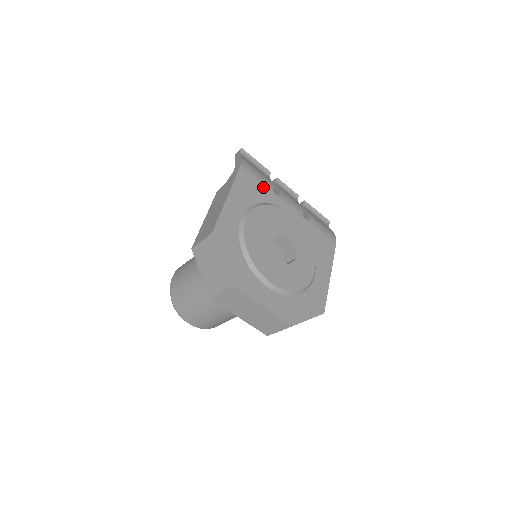
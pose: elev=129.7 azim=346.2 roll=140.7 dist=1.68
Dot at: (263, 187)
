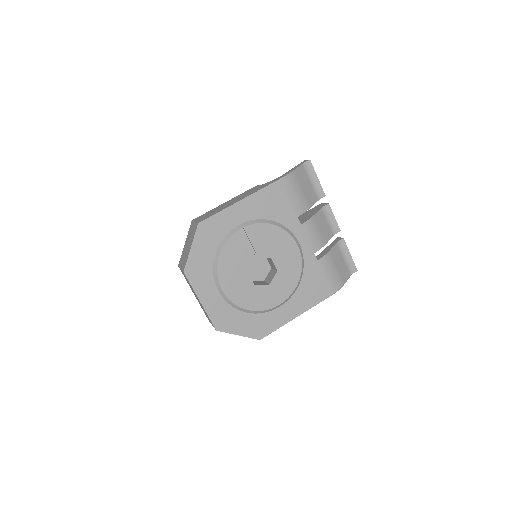
Dot at: (290, 208)
